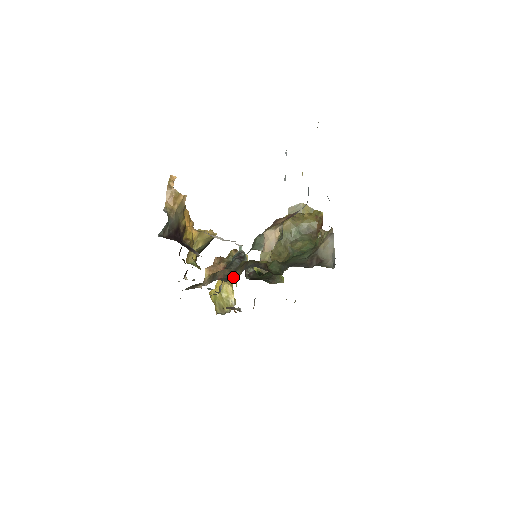
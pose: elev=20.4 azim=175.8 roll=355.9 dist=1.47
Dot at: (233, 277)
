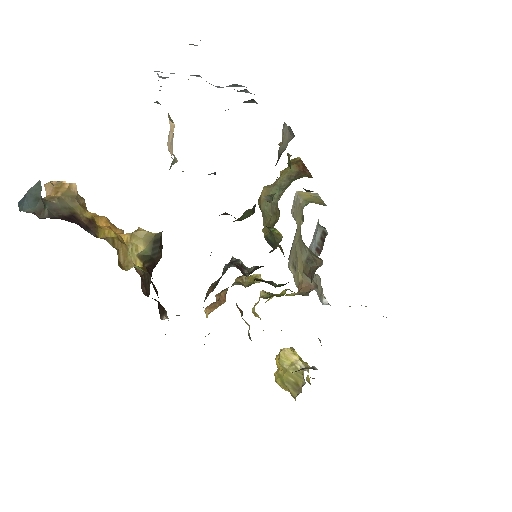
Dot at: occluded
